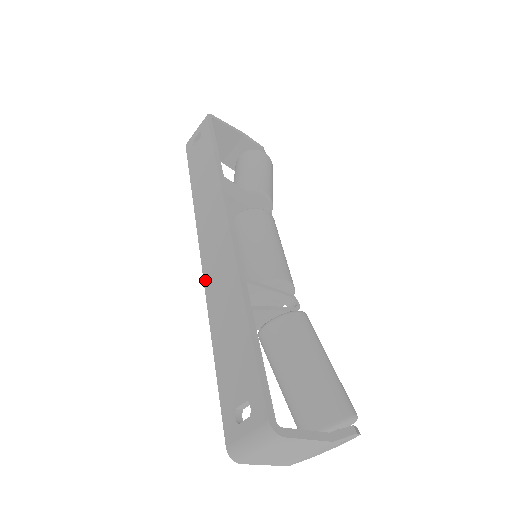
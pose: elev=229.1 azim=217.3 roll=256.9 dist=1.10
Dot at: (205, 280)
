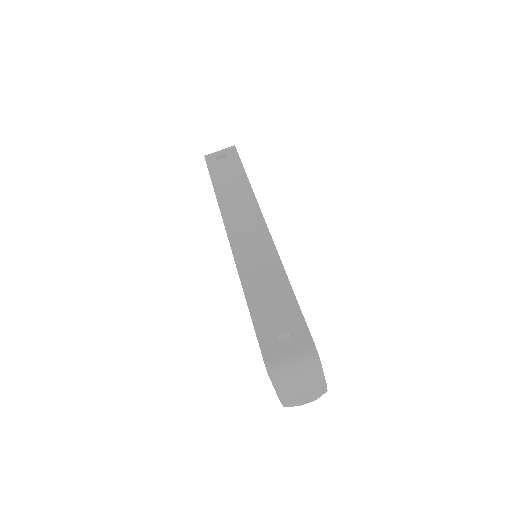
Dot at: (234, 251)
